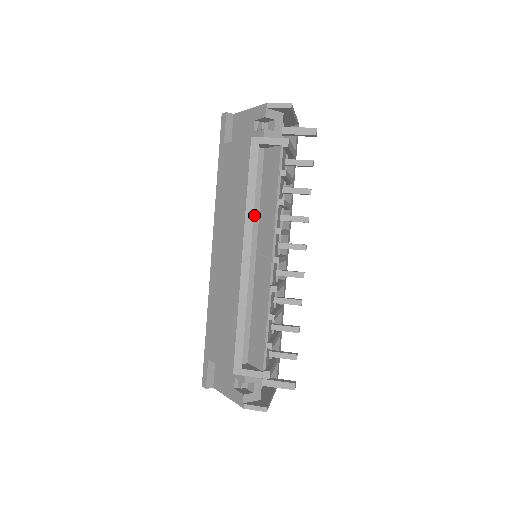
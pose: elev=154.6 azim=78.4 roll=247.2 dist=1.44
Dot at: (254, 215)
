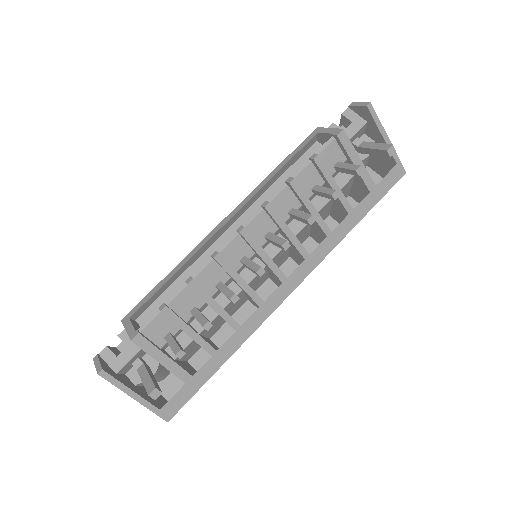
Dot at: occluded
